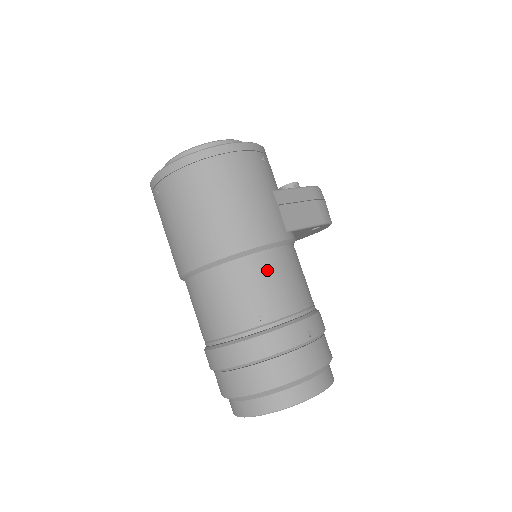
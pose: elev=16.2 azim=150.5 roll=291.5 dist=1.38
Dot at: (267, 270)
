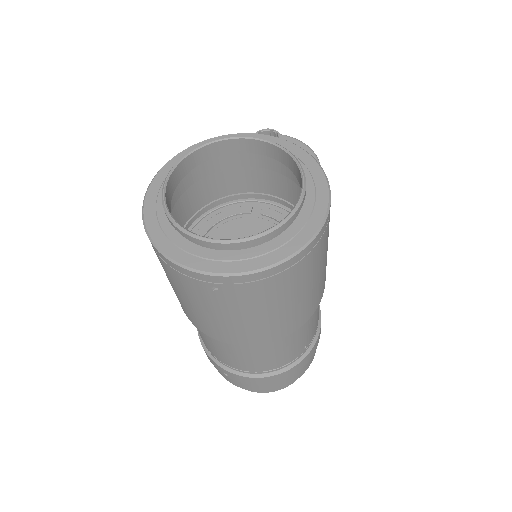
Dot at: (317, 308)
